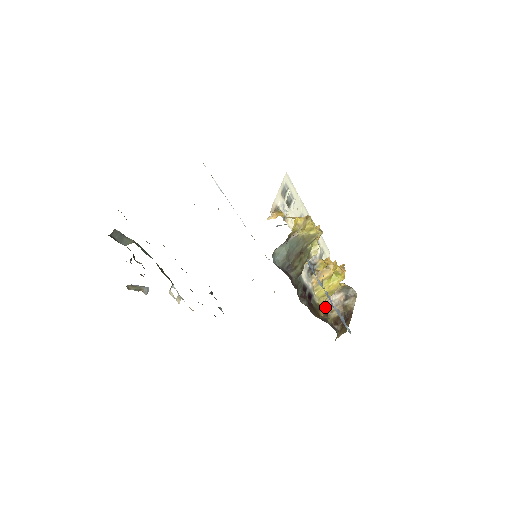
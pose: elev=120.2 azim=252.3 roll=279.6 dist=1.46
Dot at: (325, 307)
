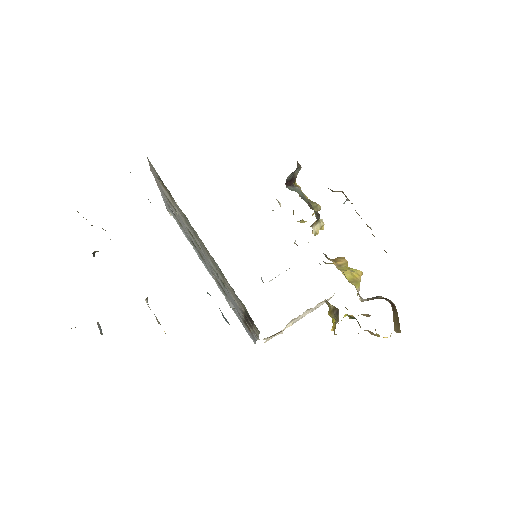
Dot at: occluded
